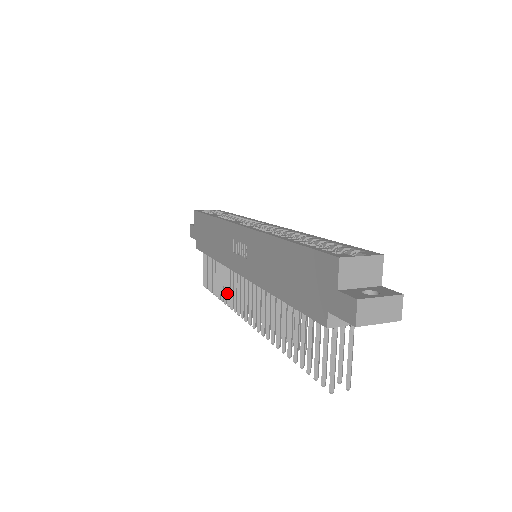
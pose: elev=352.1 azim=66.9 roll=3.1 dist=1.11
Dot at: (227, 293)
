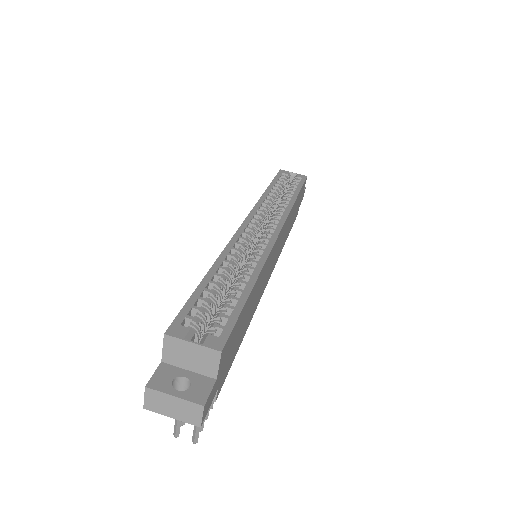
Dot at: occluded
